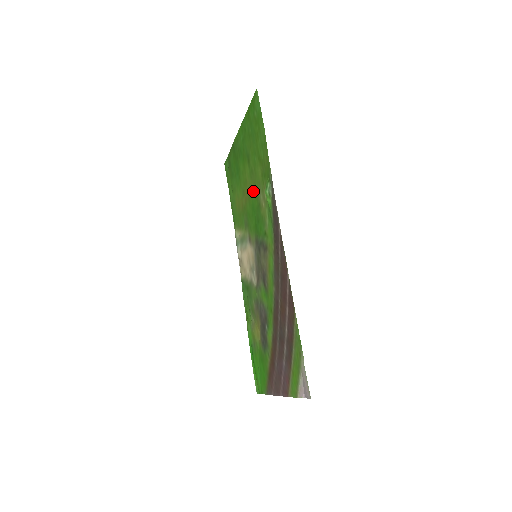
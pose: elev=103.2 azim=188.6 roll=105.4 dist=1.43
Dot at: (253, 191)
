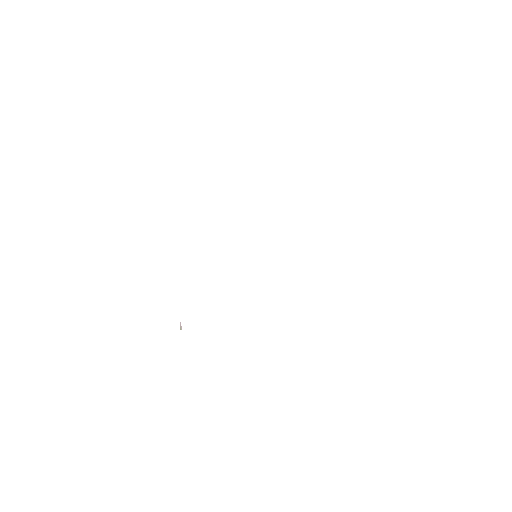
Dot at: occluded
